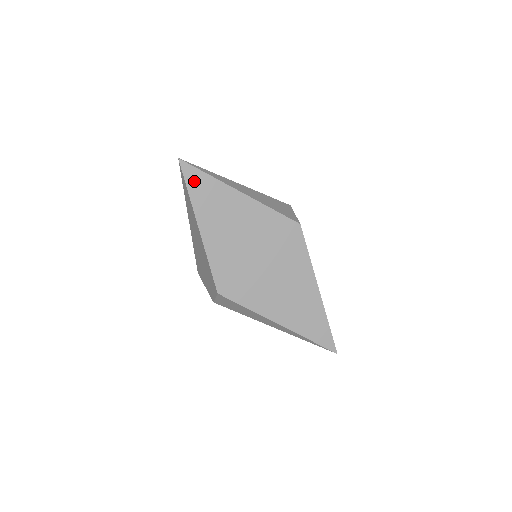
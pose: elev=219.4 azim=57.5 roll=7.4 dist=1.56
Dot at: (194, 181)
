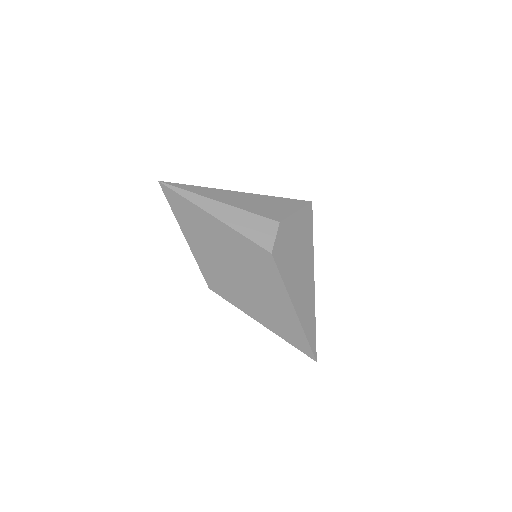
Dot at: (174, 201)
